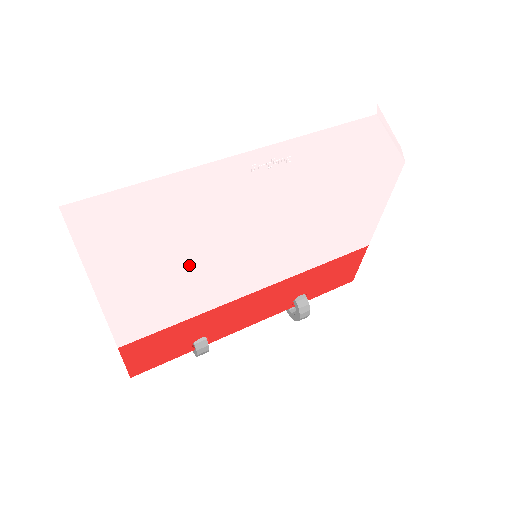
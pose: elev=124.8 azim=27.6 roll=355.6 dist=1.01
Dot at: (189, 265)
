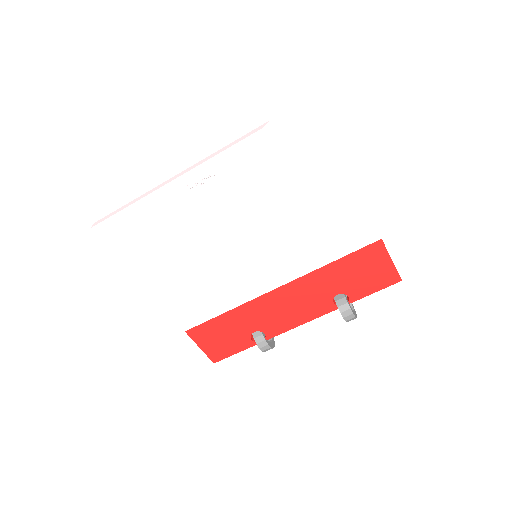
Dot at: (195, 263)
